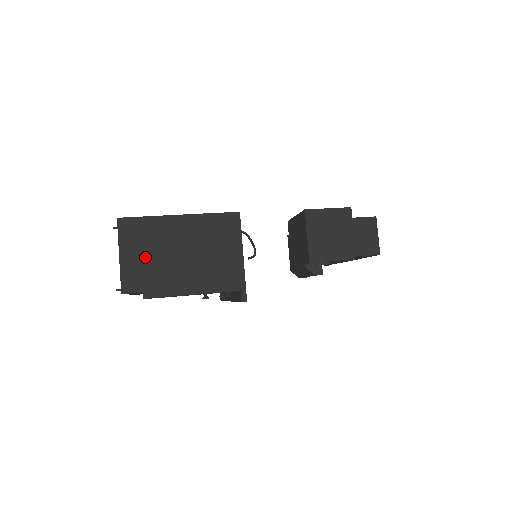
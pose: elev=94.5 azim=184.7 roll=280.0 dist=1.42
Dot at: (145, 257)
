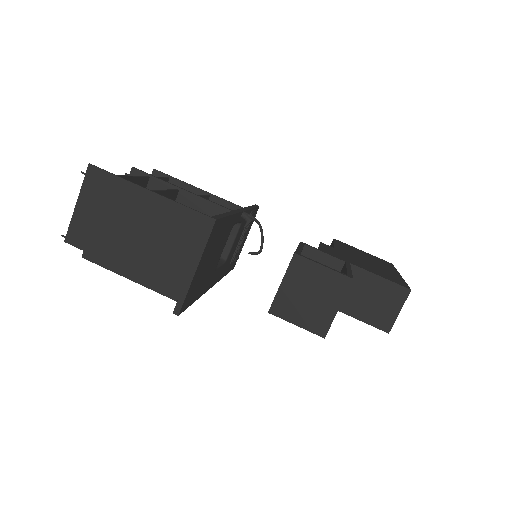
Dot at: (99, 218)
